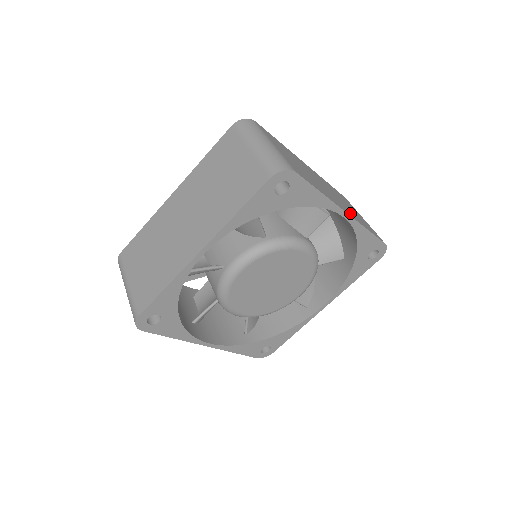
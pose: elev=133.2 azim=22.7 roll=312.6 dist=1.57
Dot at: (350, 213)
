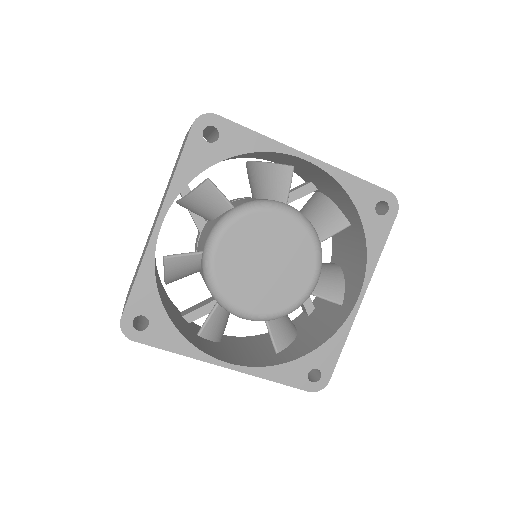
Dot at: occluded
